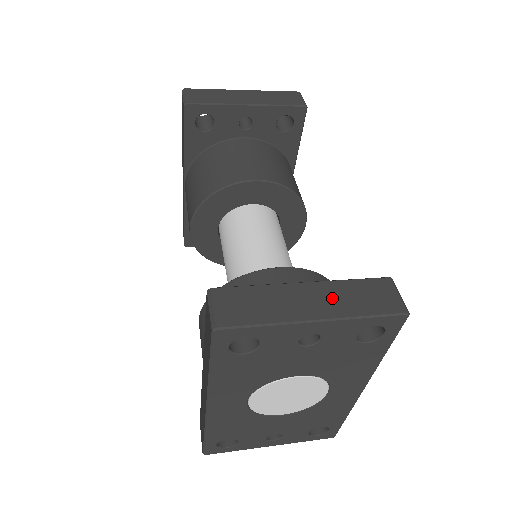
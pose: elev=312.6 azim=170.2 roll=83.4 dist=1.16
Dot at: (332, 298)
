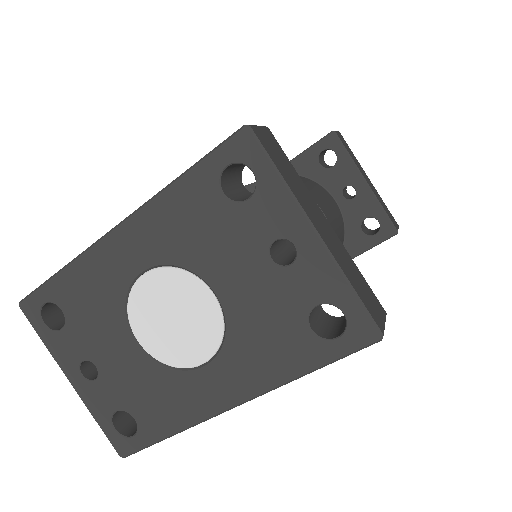
Dot at: (339, 249)
